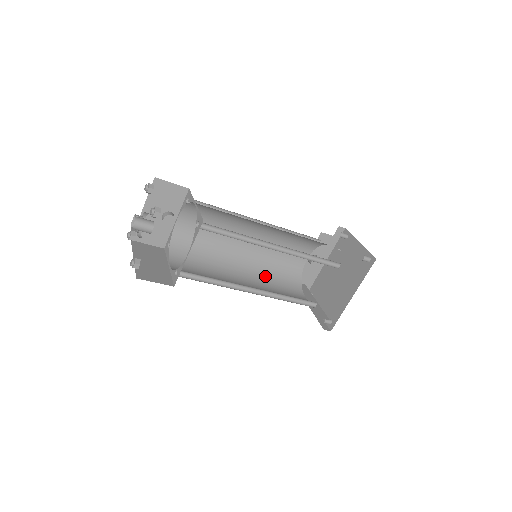
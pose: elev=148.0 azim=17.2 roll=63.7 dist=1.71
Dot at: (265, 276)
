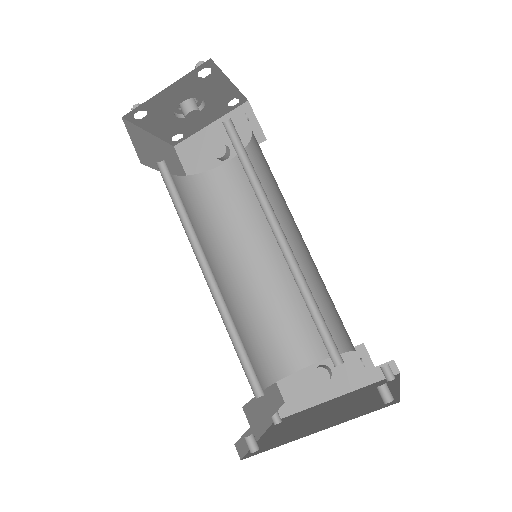
Dot at: (247, 314)
